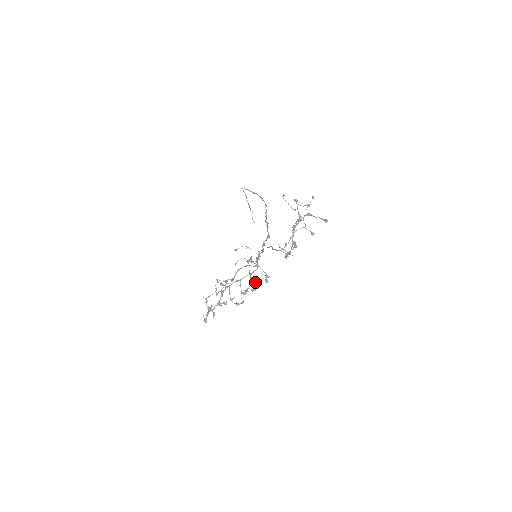
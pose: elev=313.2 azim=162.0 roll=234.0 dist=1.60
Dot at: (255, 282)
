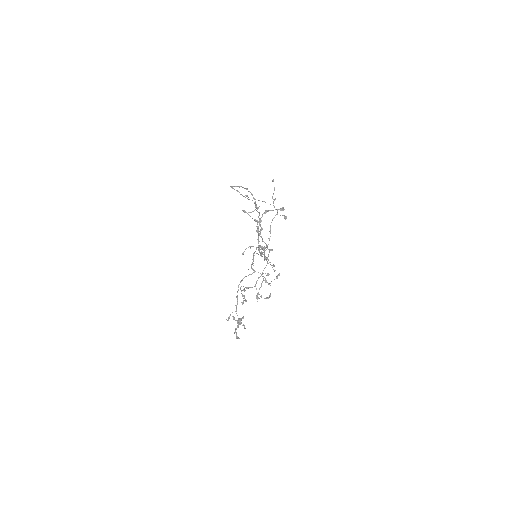
Dot at: (275, 270)
